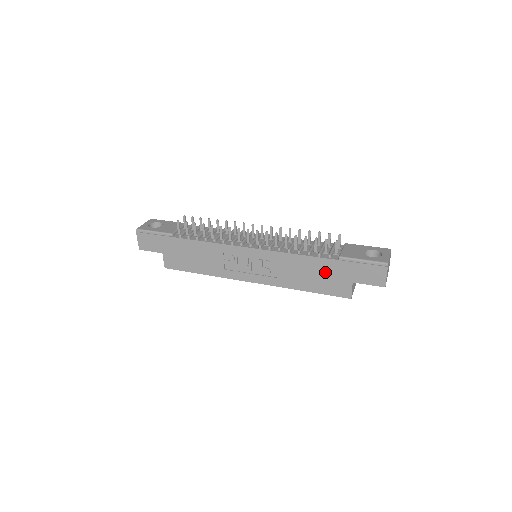
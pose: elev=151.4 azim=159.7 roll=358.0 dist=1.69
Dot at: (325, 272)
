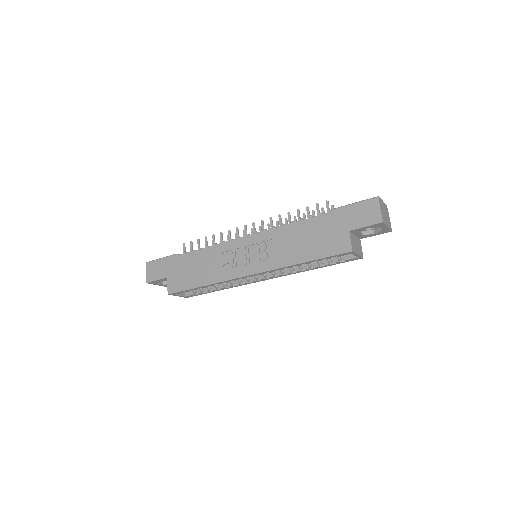
Dot at: (320, 231)
